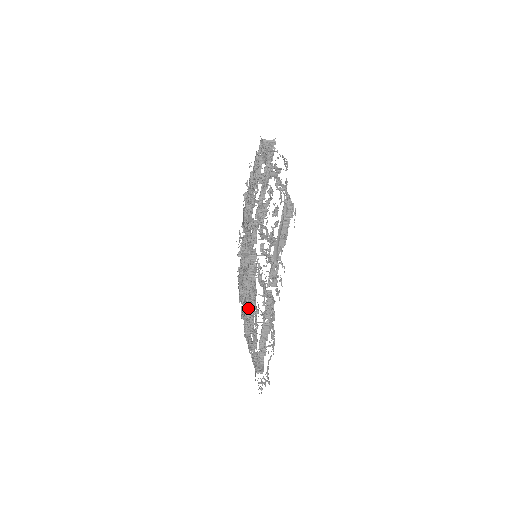
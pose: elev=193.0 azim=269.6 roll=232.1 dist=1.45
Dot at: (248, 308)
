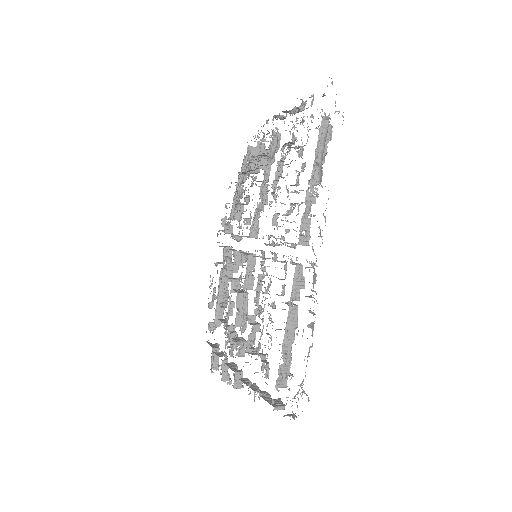
Dot at: (250, 323)
